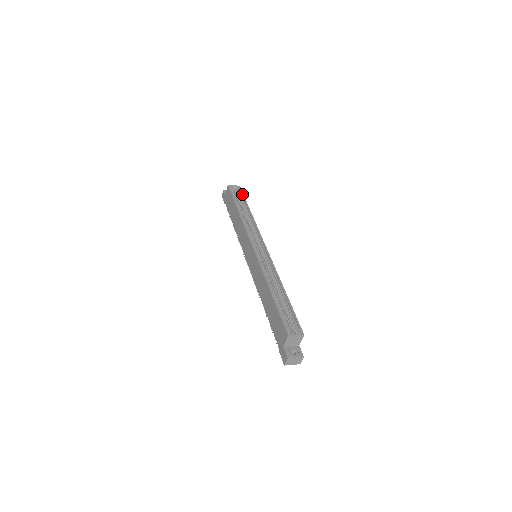
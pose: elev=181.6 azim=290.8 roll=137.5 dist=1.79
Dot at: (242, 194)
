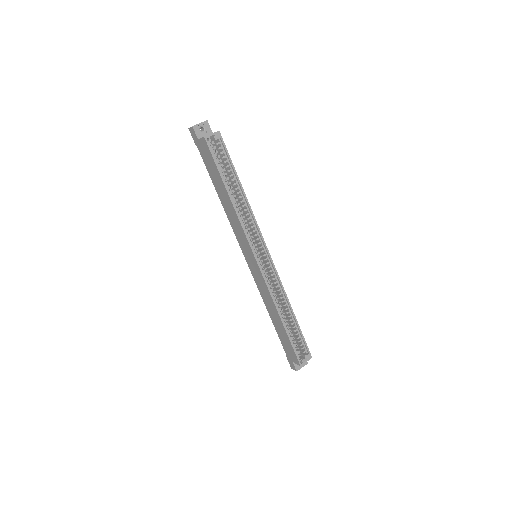
Dot at: (226, 152)
